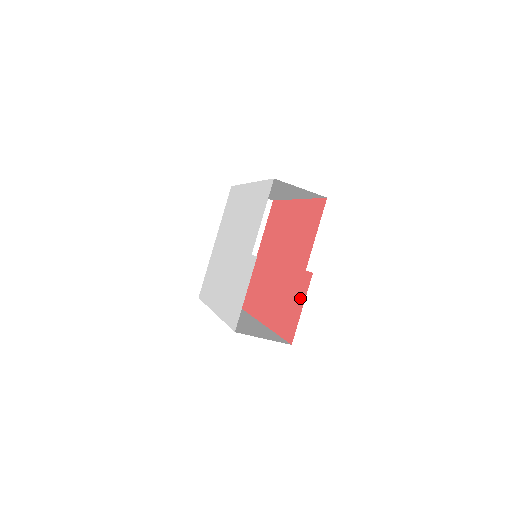
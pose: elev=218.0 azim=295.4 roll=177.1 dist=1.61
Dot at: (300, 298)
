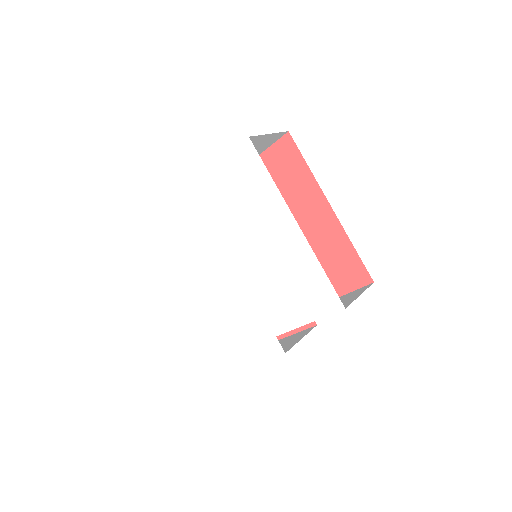
Dot at: occluded
